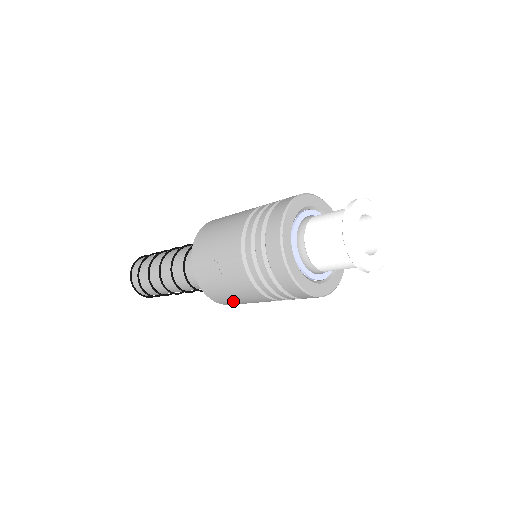
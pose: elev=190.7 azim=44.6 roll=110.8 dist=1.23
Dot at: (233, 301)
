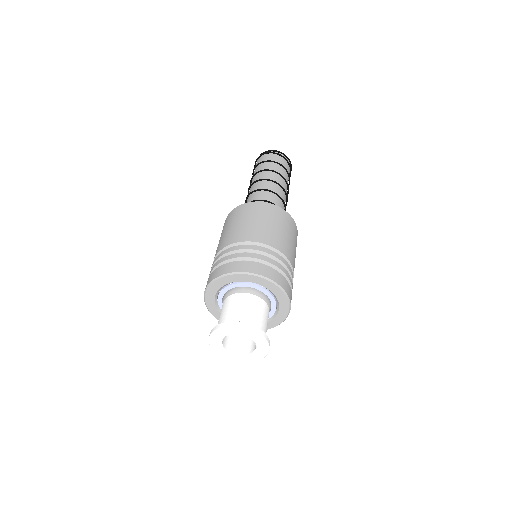
Dot at: occluded
